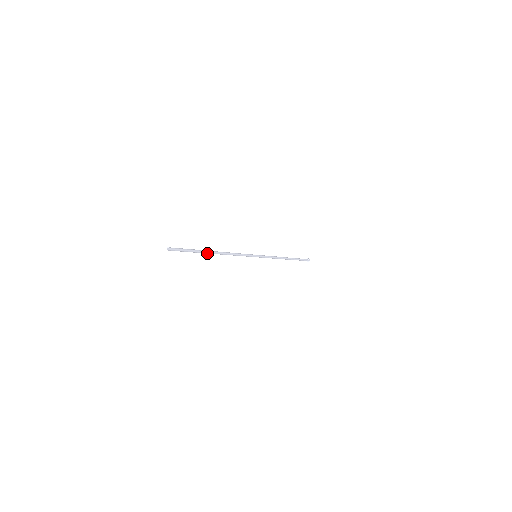
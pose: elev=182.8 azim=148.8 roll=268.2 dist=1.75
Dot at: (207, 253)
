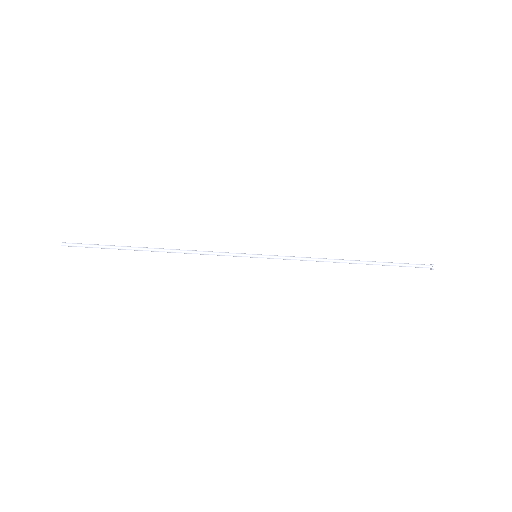
Dot at: (136, 249)
